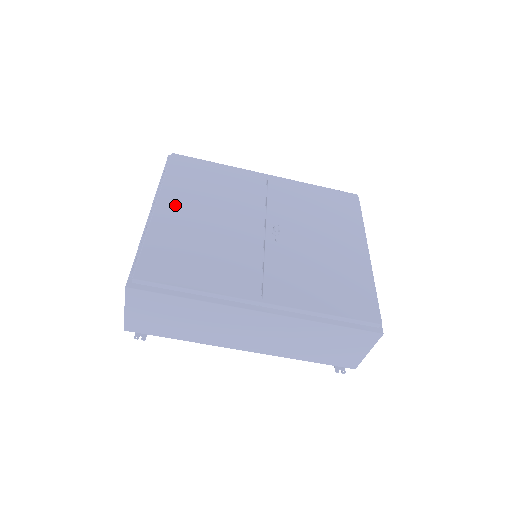
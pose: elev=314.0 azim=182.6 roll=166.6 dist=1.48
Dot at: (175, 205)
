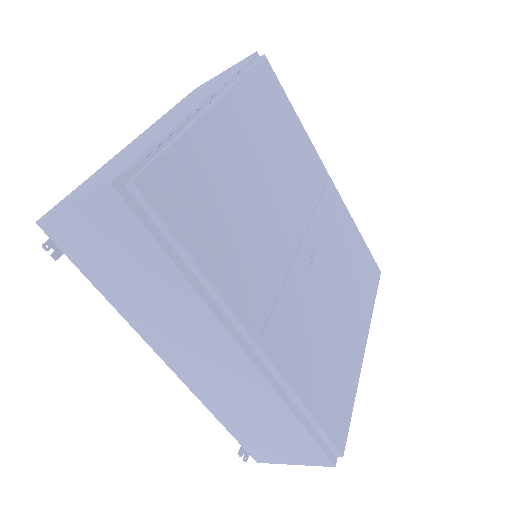
Dot at: (236, 123)
